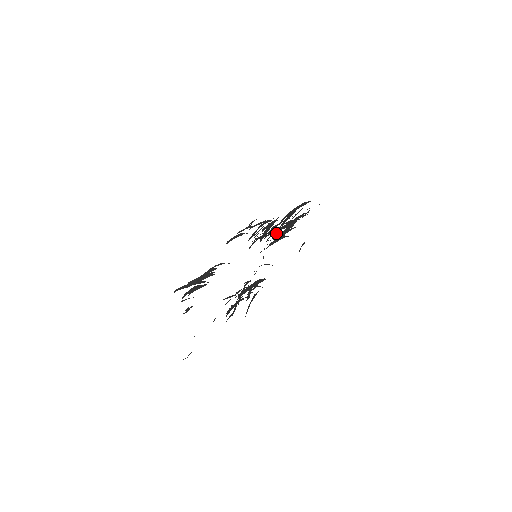
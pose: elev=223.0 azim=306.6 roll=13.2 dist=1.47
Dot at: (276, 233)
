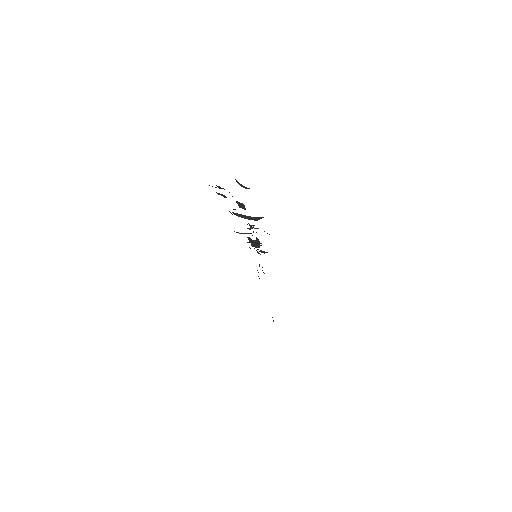
Dot at: occluded
